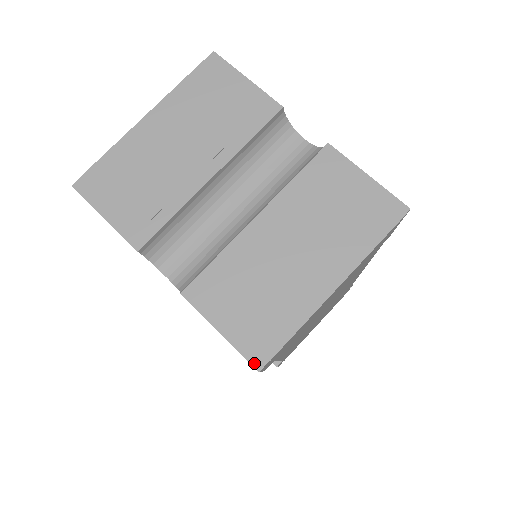
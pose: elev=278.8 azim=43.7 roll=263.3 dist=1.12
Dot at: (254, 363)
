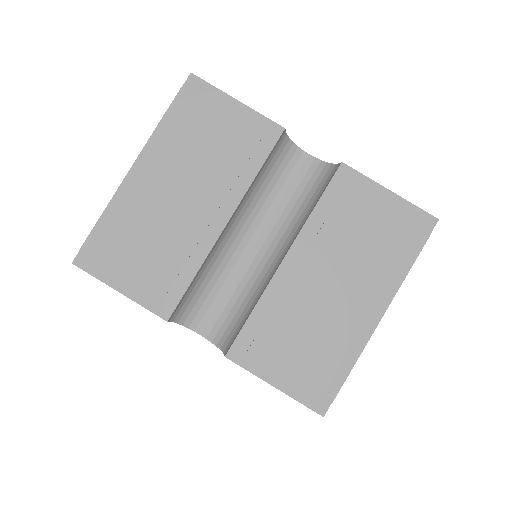
Dot at: (317, 409)
